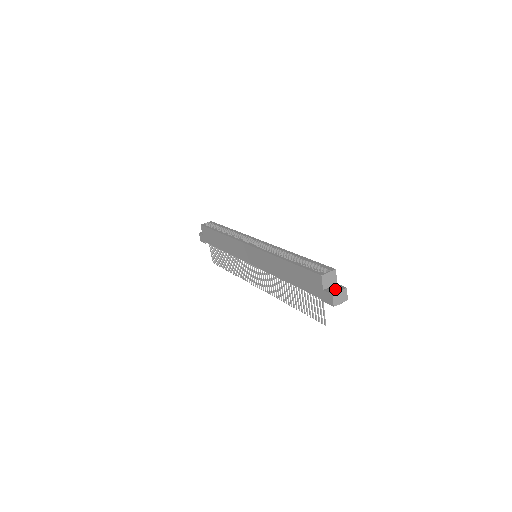
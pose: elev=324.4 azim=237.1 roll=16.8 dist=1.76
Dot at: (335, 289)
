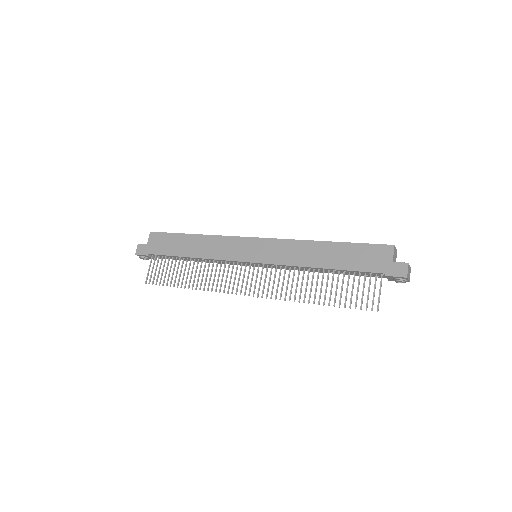
Dot at: occluded
